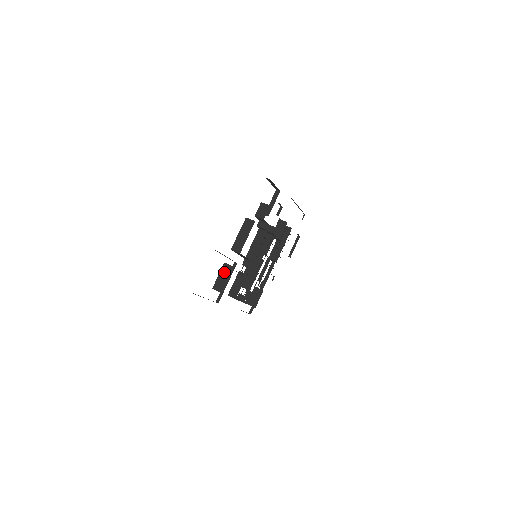
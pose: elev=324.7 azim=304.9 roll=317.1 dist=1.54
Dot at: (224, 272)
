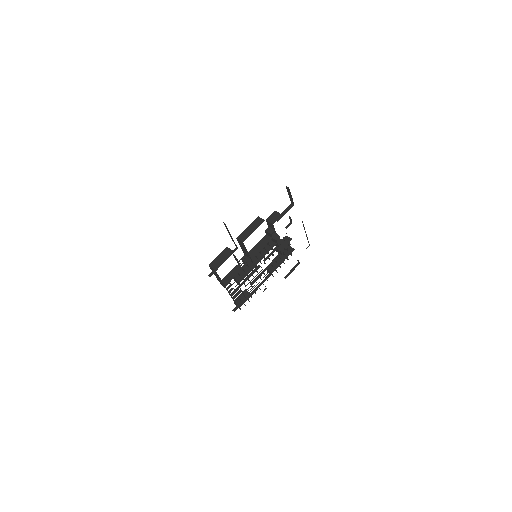
Dot at: (224, 254)
